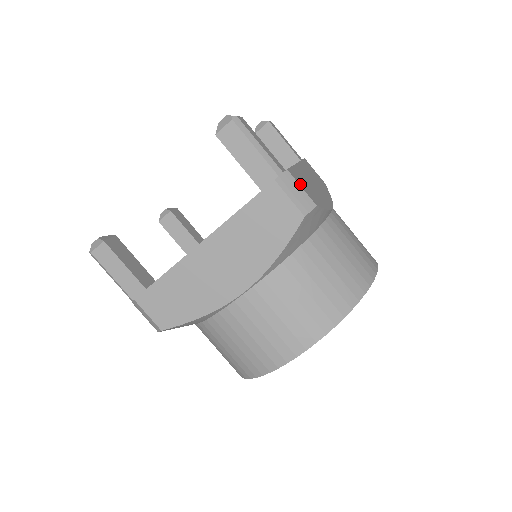
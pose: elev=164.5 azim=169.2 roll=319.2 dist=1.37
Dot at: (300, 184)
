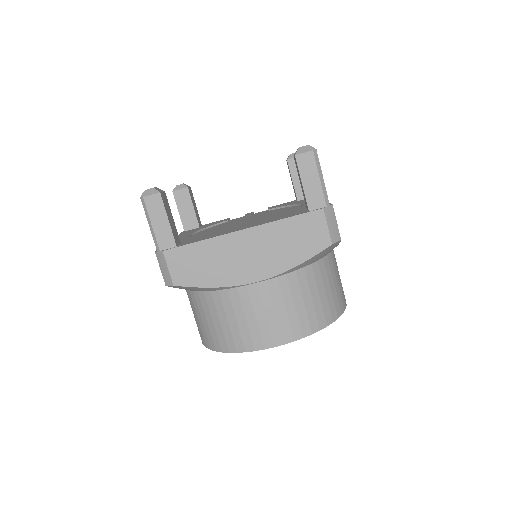
Dot at: occluded
